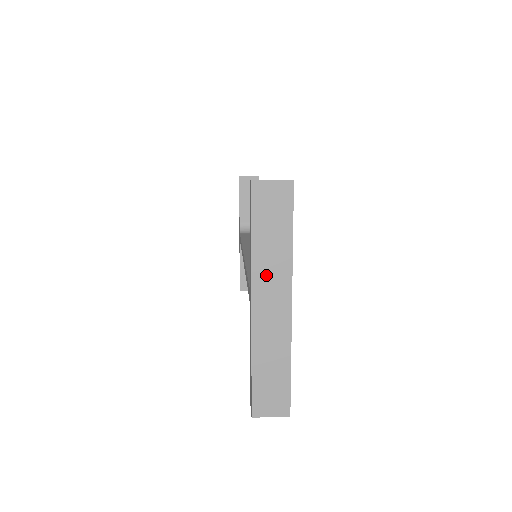
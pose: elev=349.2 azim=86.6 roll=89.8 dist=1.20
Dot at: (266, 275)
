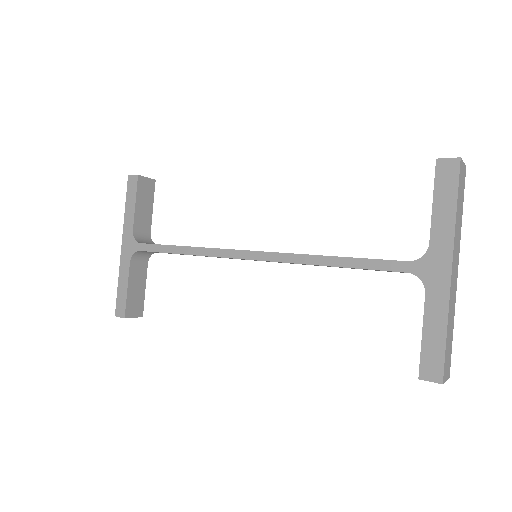
Dot at: (456, 243)
